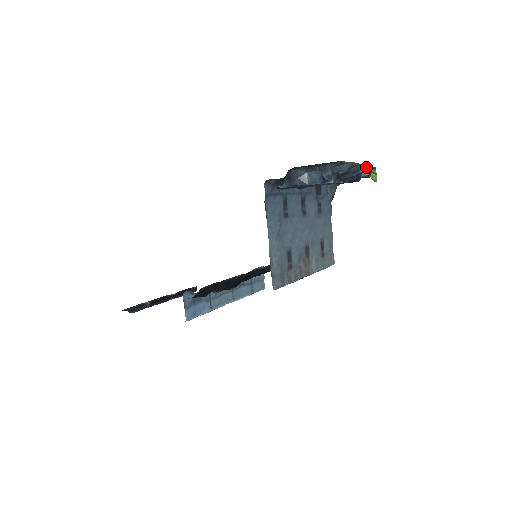
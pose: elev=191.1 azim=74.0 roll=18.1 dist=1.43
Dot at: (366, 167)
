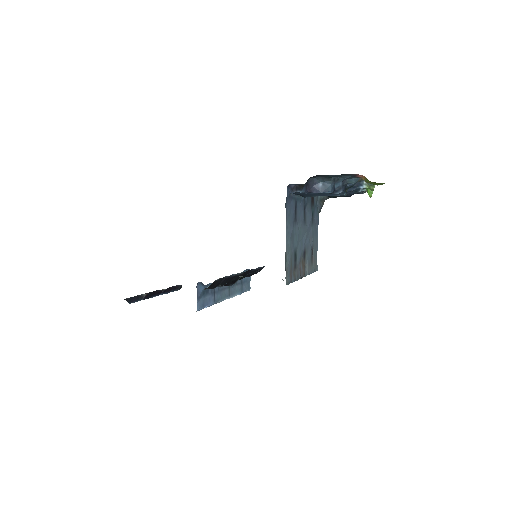
Dot at: (365, 184)
